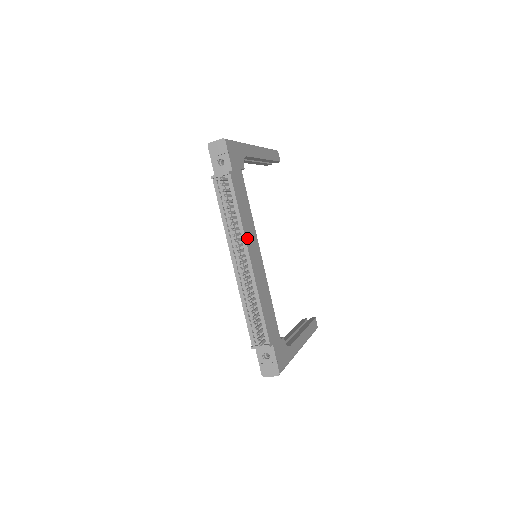
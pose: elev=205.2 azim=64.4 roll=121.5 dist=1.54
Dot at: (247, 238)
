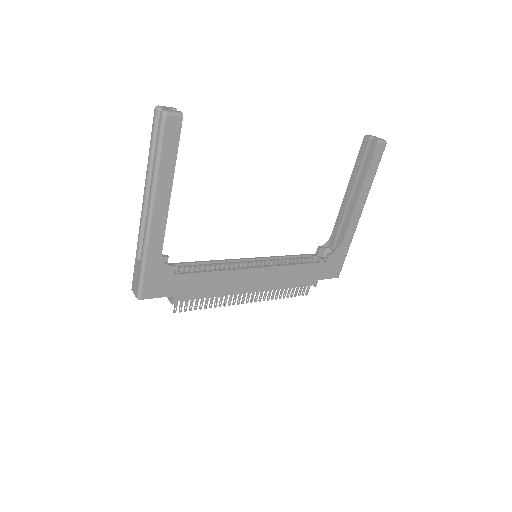
Dot at: (235, 291)
